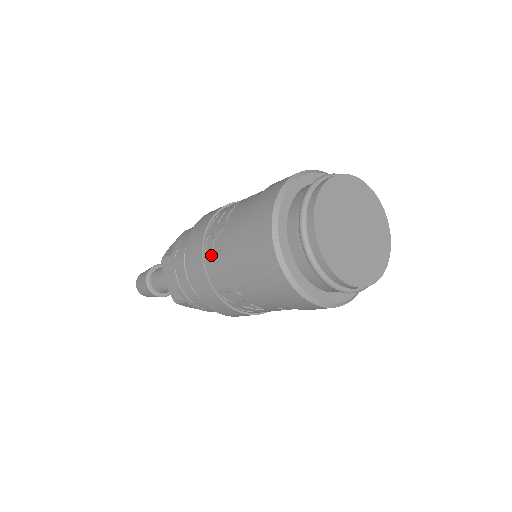
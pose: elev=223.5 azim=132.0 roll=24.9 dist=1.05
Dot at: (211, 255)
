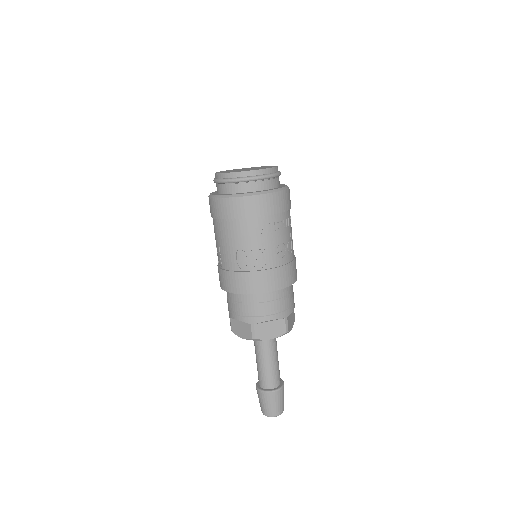
Dot at: (222, 261)
